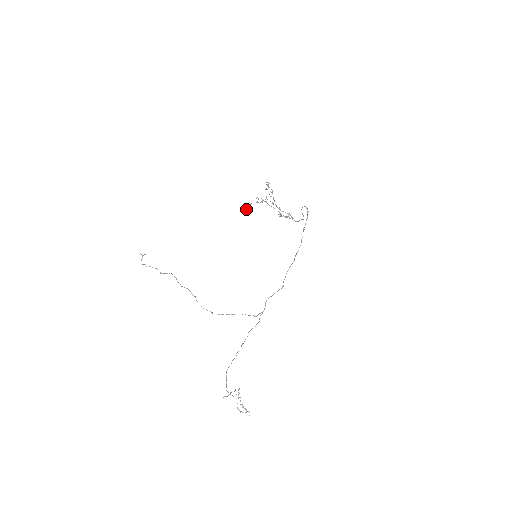
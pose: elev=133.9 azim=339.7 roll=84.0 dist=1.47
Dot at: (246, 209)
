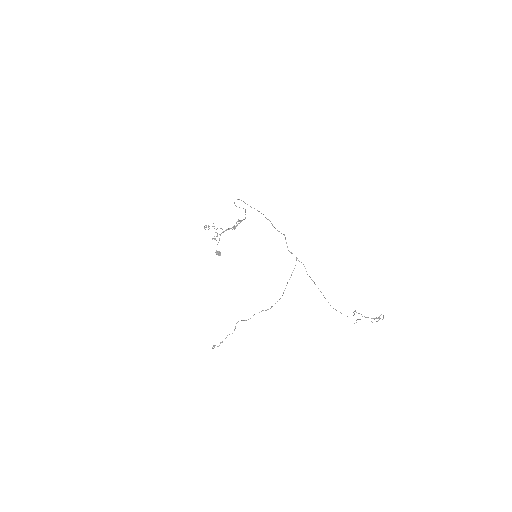
Dot at: occluded
